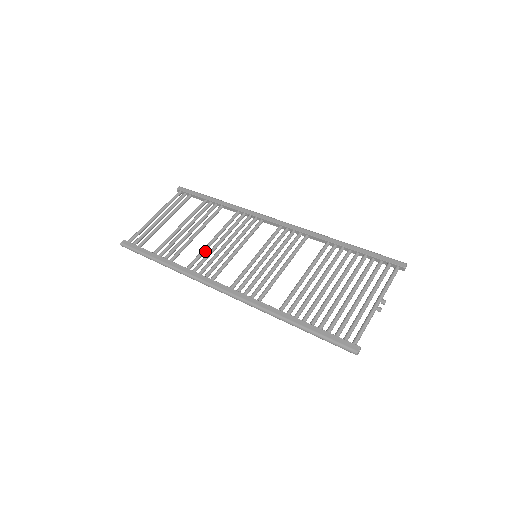
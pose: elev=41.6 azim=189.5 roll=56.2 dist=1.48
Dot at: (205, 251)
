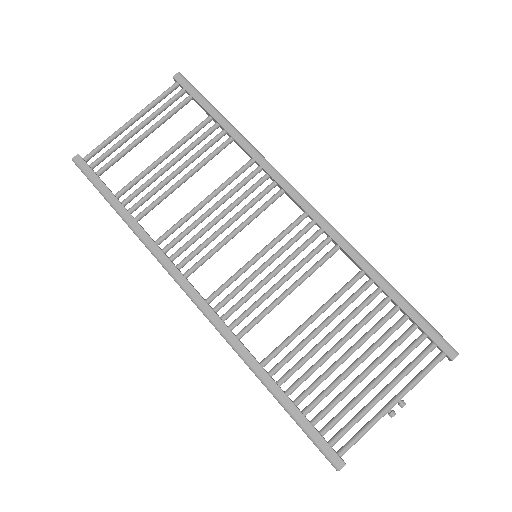
Dot at: (188, 219)
